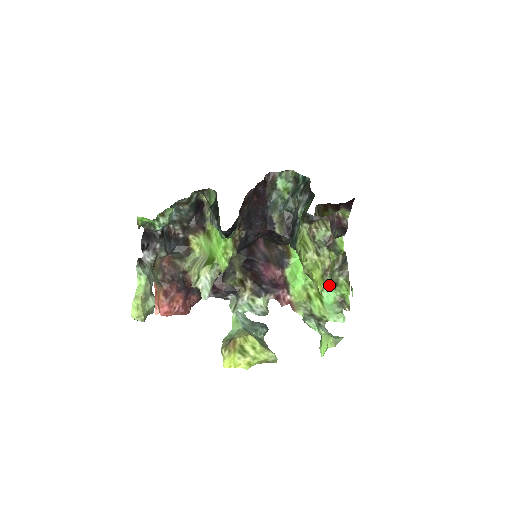
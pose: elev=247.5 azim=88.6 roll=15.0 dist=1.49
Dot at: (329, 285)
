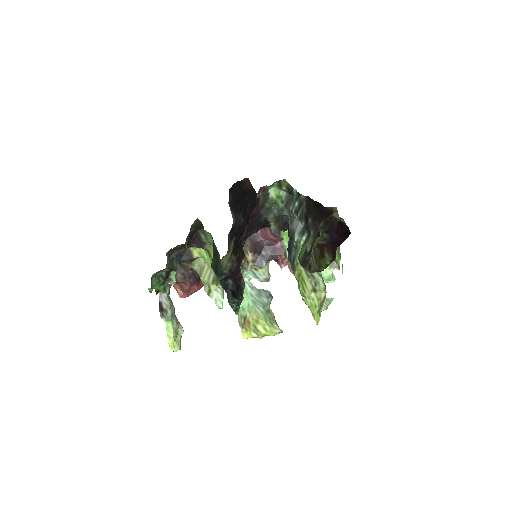
Dot at: occluded
